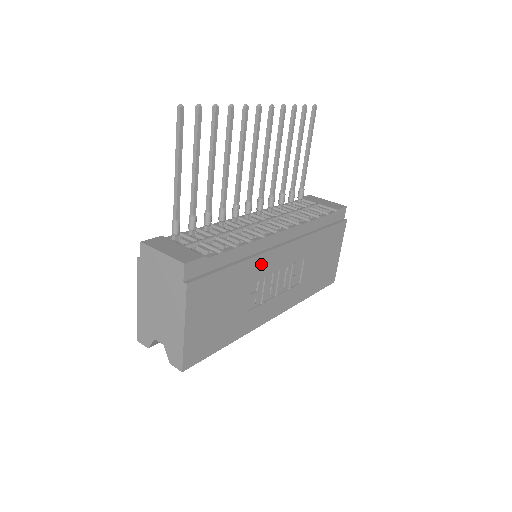
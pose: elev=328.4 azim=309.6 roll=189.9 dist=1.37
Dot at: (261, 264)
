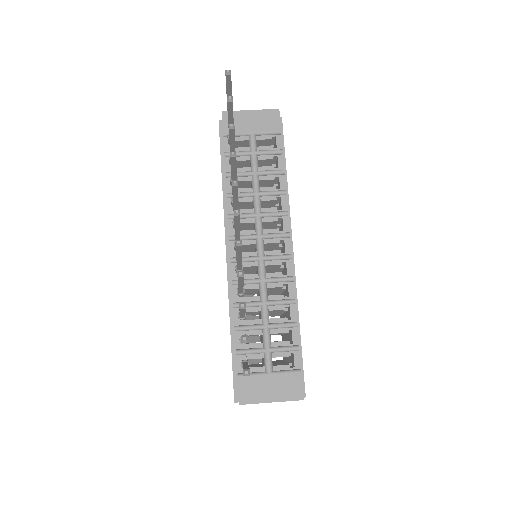
Dot at: occluded
